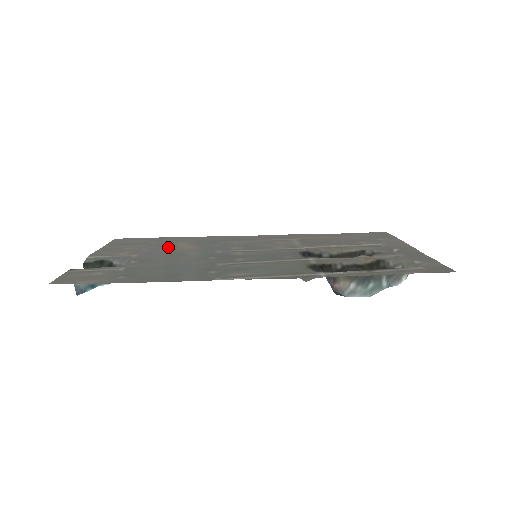
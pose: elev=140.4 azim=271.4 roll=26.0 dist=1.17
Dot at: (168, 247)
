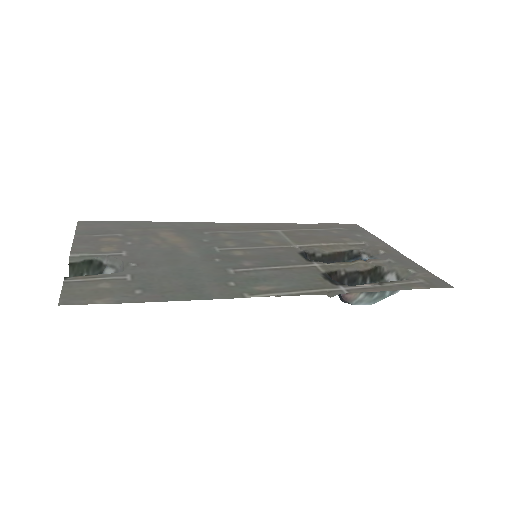
Dot at: (154, 239)
